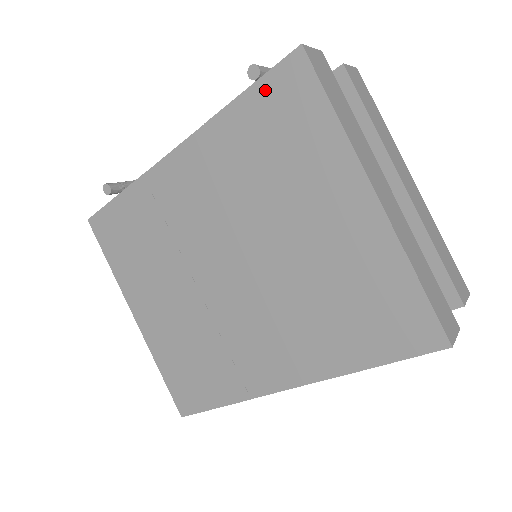
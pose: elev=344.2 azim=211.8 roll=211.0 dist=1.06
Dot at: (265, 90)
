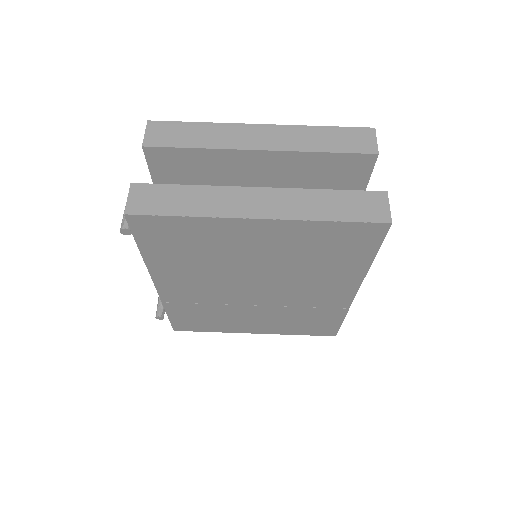
Dot at: (144, 239)
